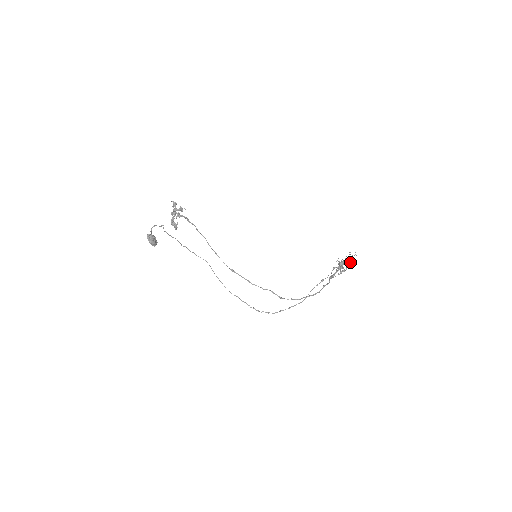
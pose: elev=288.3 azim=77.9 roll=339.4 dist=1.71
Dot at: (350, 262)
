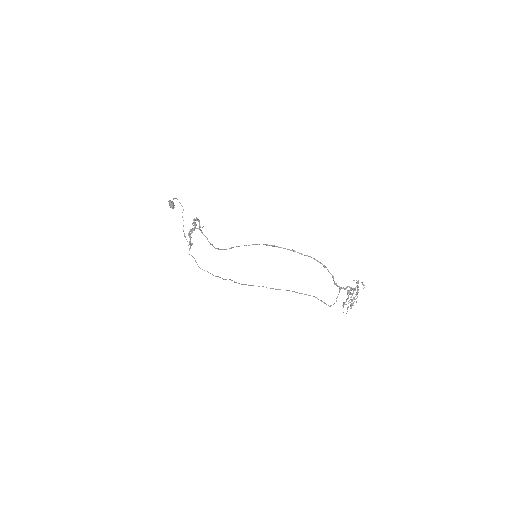
Dot at: (357, 282)
